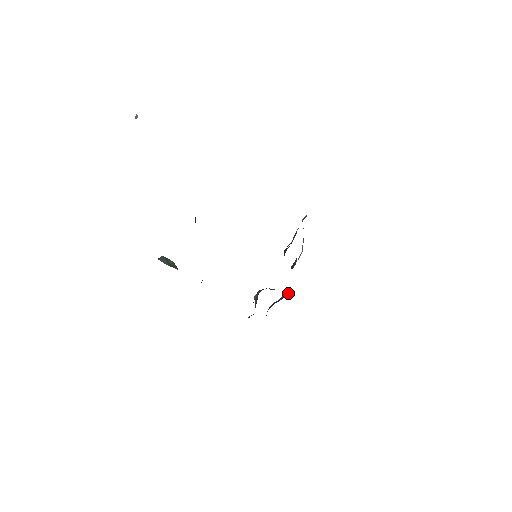
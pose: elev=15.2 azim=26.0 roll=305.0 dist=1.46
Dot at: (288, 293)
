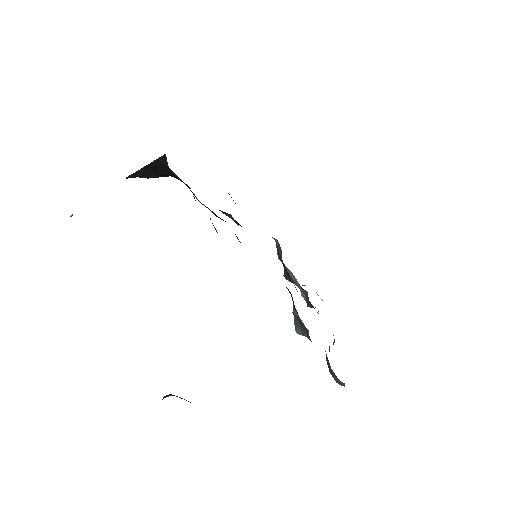
Dot at: occluded
